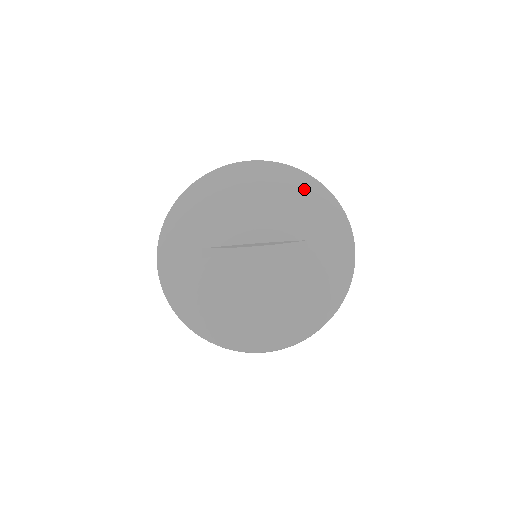
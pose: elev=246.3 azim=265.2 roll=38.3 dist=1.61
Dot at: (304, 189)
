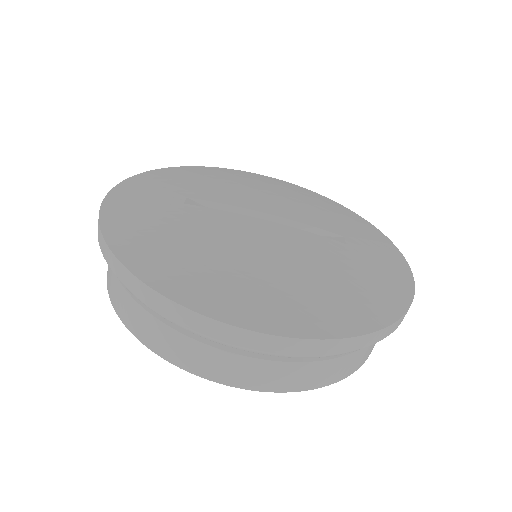
Dot at: (337, 208)
